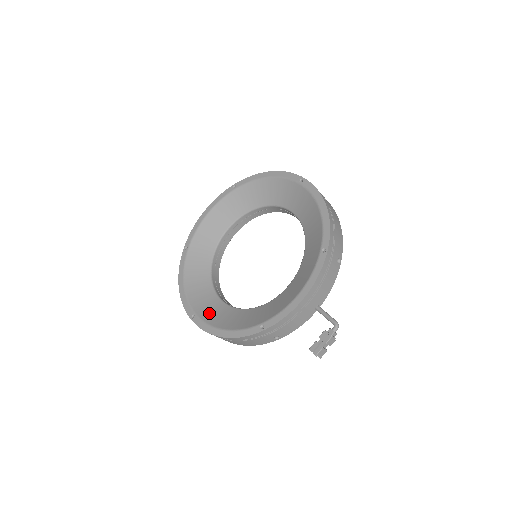
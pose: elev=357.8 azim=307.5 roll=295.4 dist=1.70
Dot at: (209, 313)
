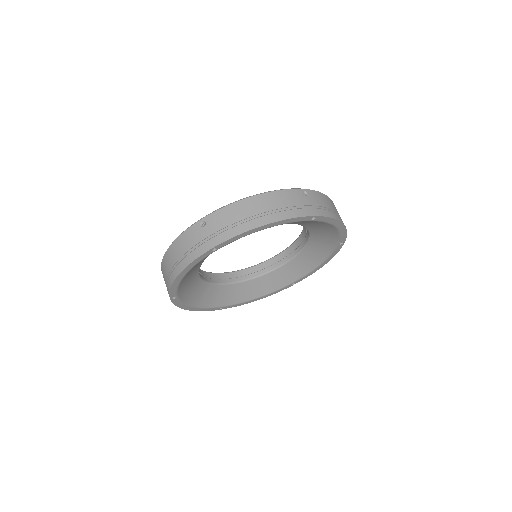
Dot at: (232, 298)
